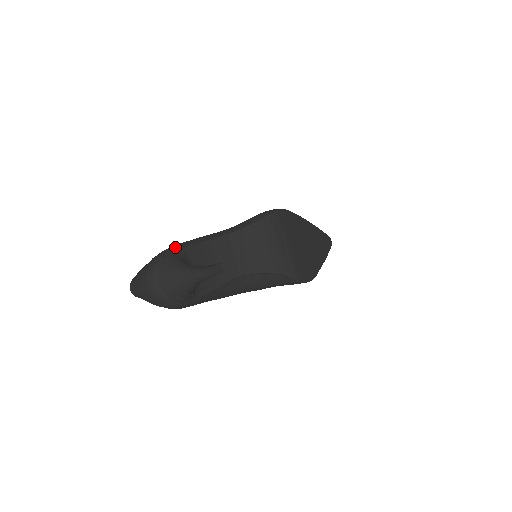
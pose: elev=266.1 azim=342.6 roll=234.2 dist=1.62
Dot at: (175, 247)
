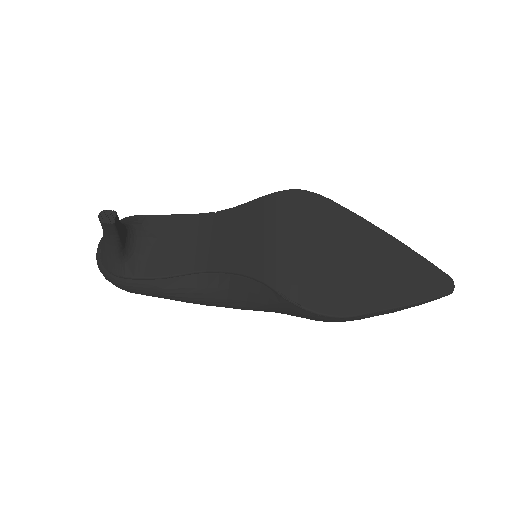
Dot at: occluded
